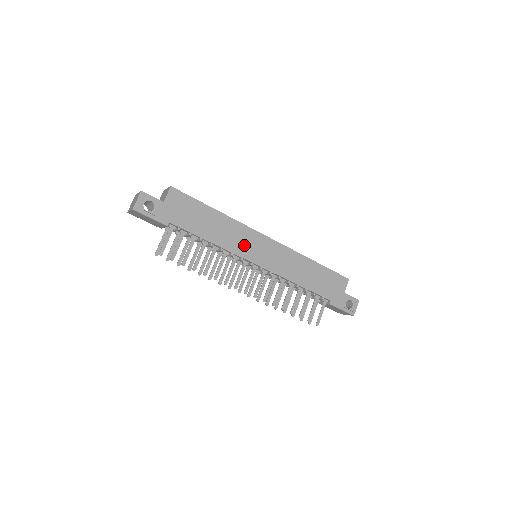
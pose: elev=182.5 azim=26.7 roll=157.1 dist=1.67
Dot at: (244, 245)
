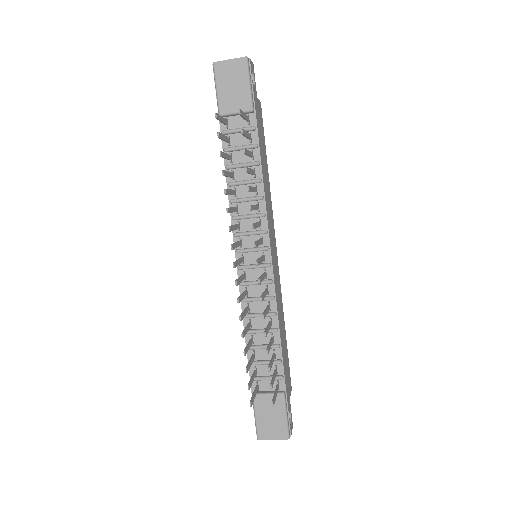
Dot at: (270, 224)
